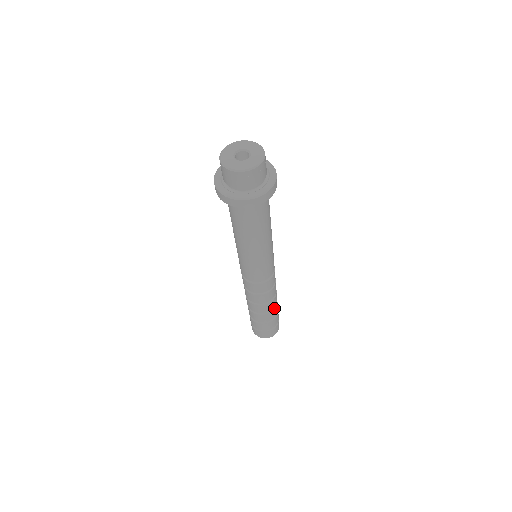
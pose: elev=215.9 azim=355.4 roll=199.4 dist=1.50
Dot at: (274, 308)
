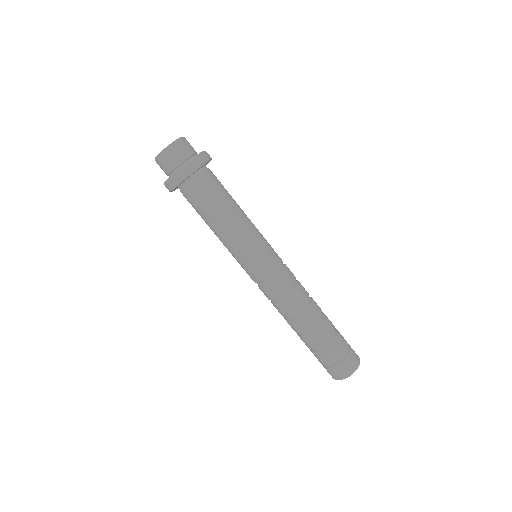
Dot at: occluded
